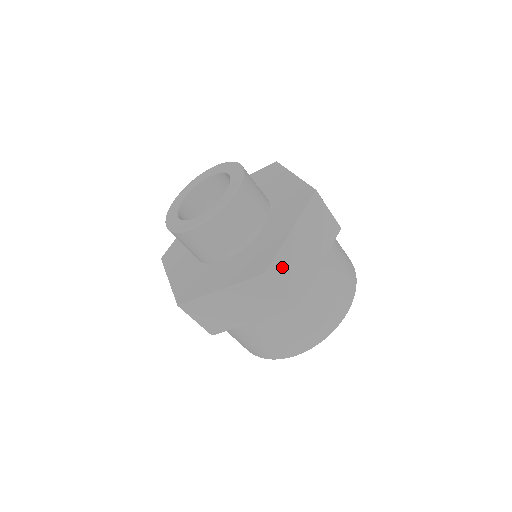
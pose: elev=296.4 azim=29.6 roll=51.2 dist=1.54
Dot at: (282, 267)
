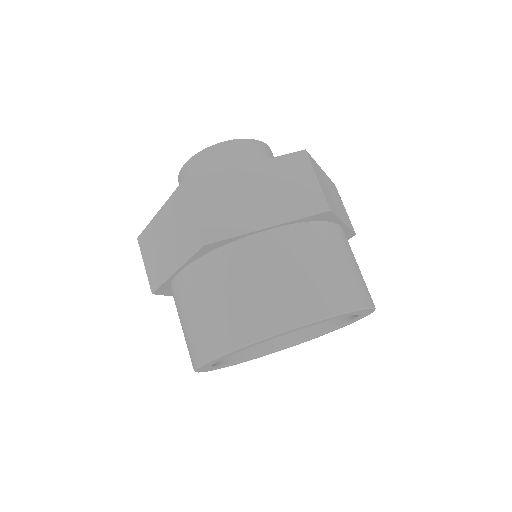
Dot at: (210, 190)
